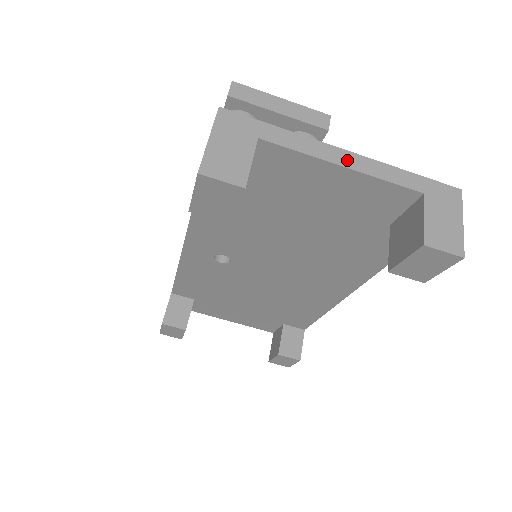
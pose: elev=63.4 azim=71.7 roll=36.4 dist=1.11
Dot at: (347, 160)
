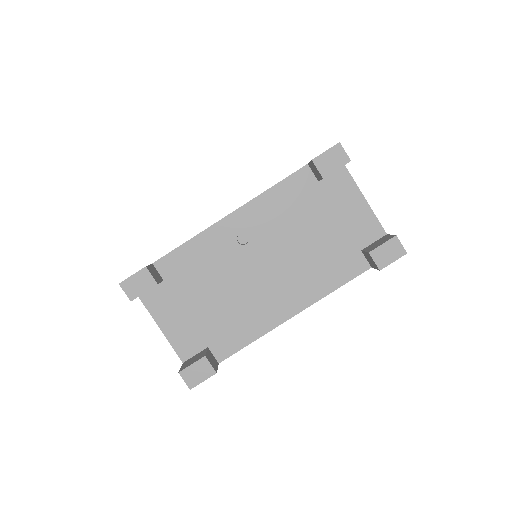
Dot at: (366, 201)
